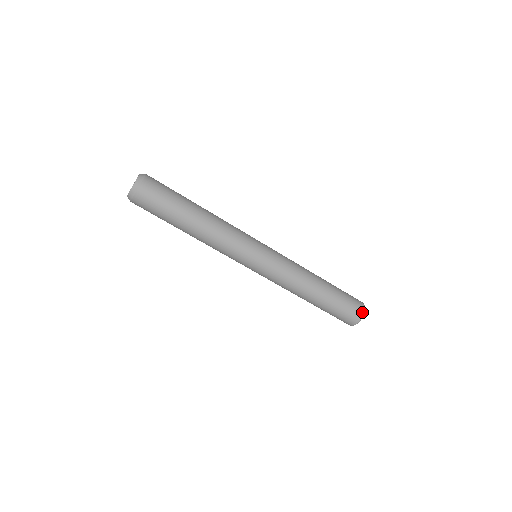
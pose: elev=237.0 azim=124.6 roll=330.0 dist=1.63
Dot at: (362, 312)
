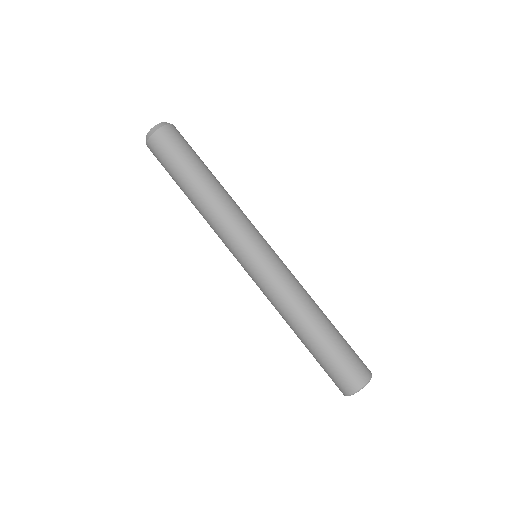
Dot at: (362, 382)
